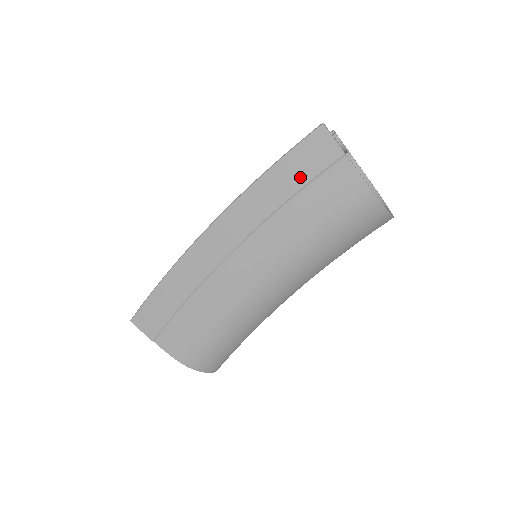
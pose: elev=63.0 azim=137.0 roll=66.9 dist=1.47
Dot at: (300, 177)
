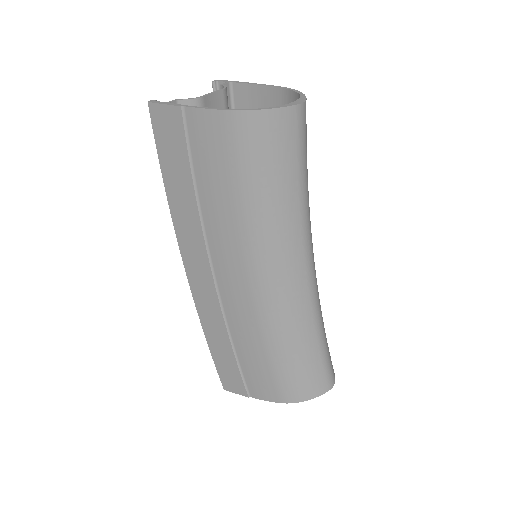
Dot at: (181, 165)
